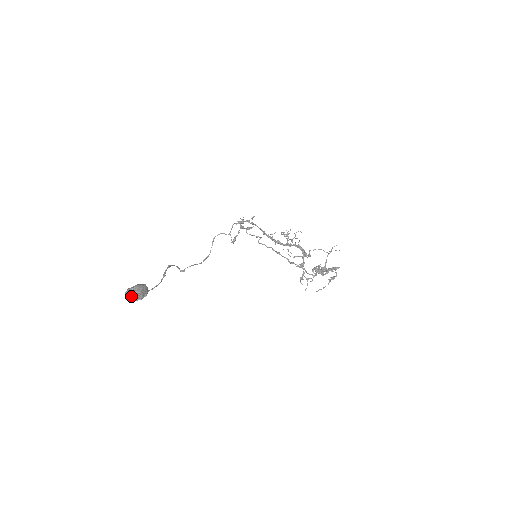
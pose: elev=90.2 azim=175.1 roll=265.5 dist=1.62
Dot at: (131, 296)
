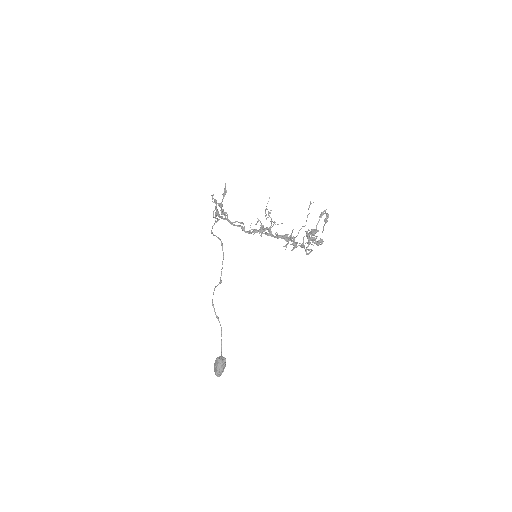
Dot at: (220, 375)
